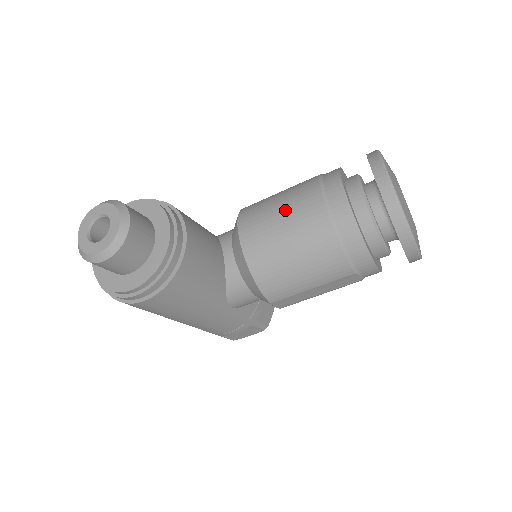
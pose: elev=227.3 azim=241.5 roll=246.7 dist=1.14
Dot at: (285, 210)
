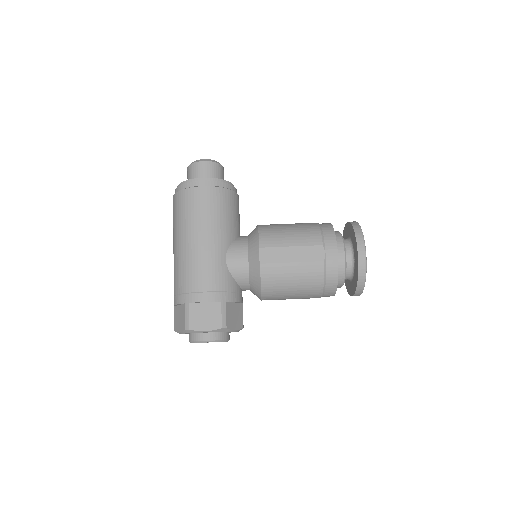
Dot at: occluded
